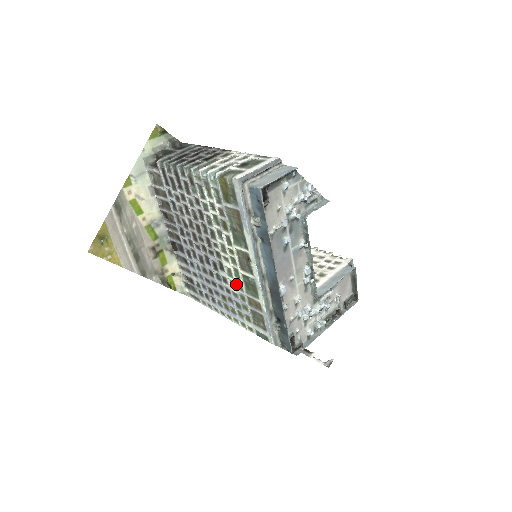
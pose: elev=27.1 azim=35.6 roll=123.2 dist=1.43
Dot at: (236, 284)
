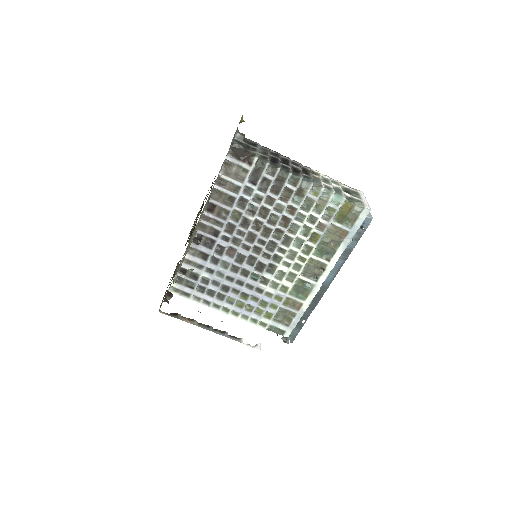
Dot at: (280, 286)
